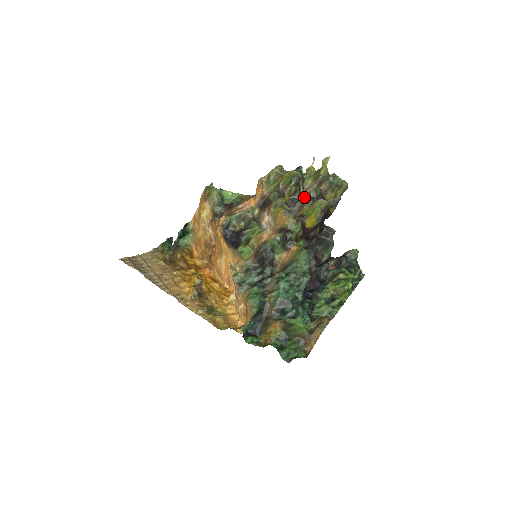
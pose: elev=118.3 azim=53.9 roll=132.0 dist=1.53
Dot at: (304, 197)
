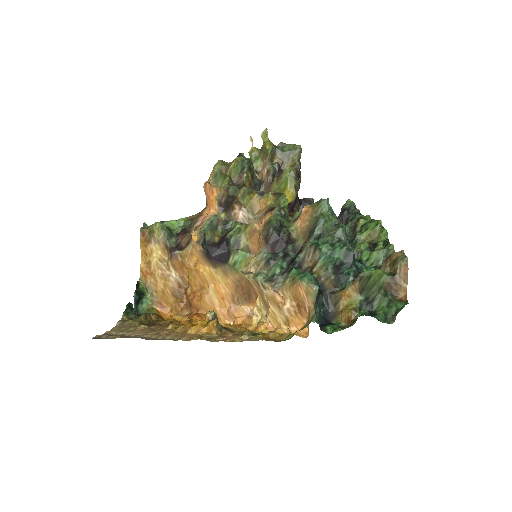
Dot at: (264, 178)
